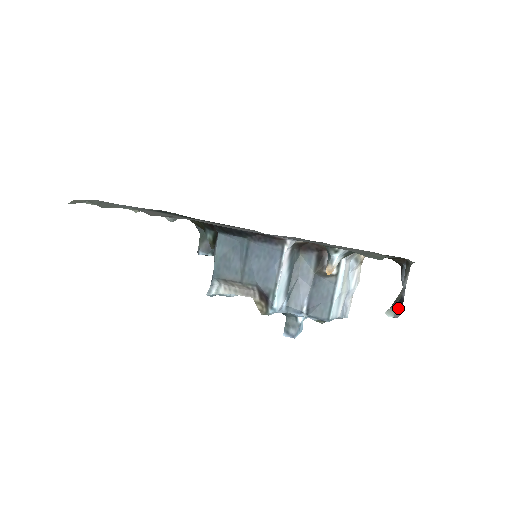
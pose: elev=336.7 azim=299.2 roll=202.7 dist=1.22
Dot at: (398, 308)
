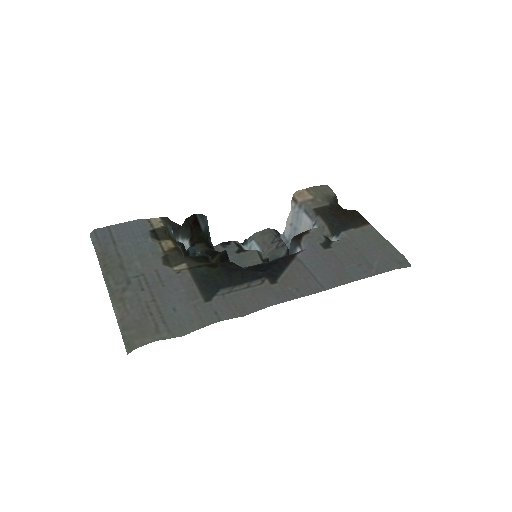
Dot at: occluded
